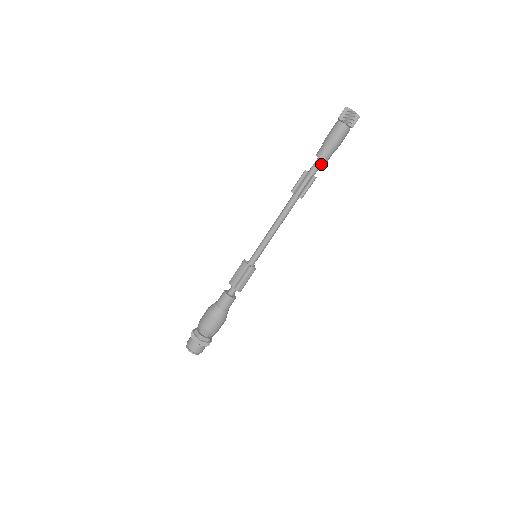
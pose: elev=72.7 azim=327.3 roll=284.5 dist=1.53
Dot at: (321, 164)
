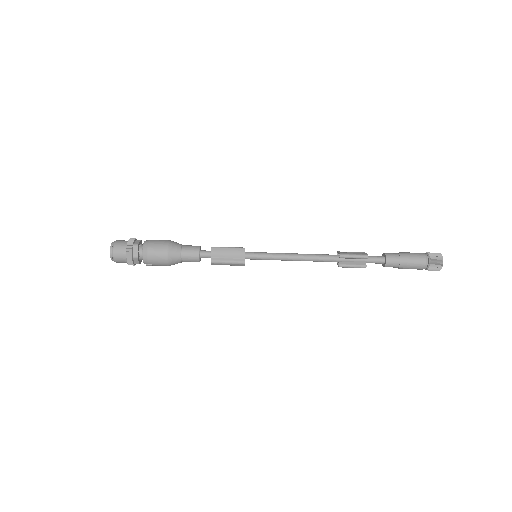
Dot at: (379, 263)
